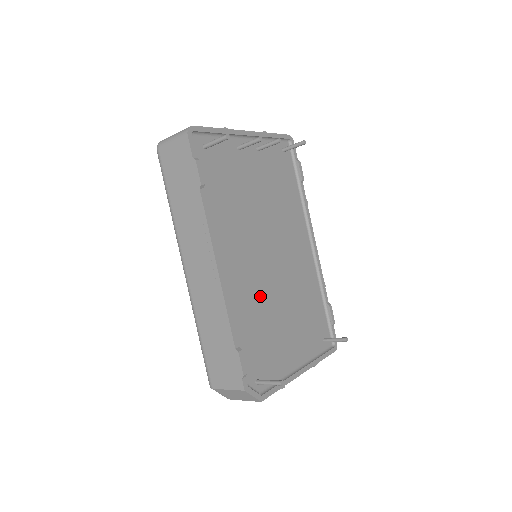
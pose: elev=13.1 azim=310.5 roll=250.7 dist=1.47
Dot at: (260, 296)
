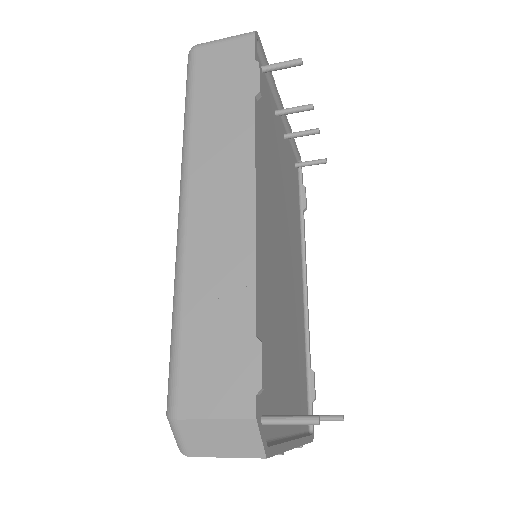
Dot at: (274, 293)
